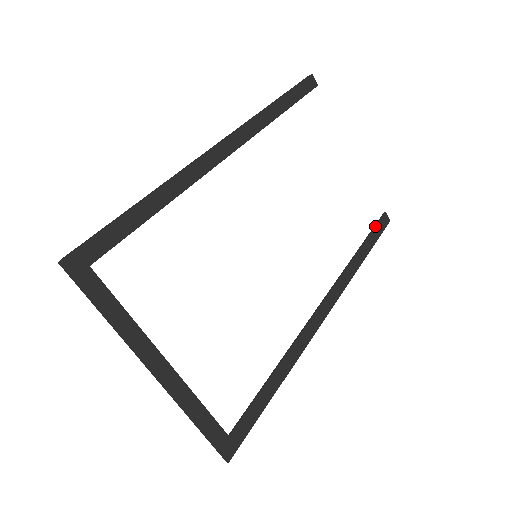
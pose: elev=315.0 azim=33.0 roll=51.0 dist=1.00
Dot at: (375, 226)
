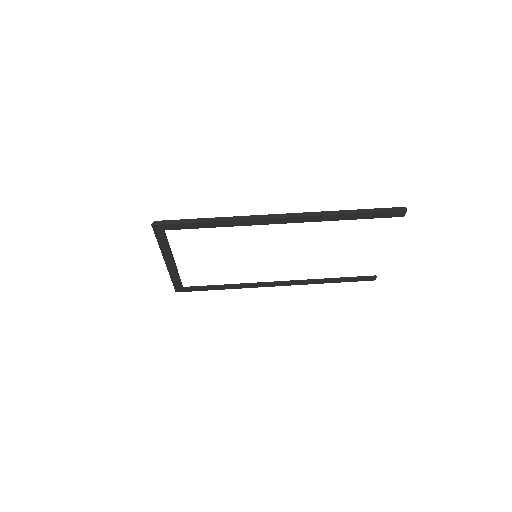
Dot at: (358, 277)
